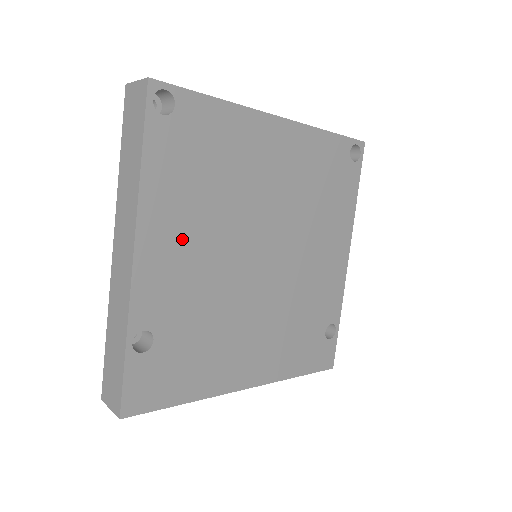
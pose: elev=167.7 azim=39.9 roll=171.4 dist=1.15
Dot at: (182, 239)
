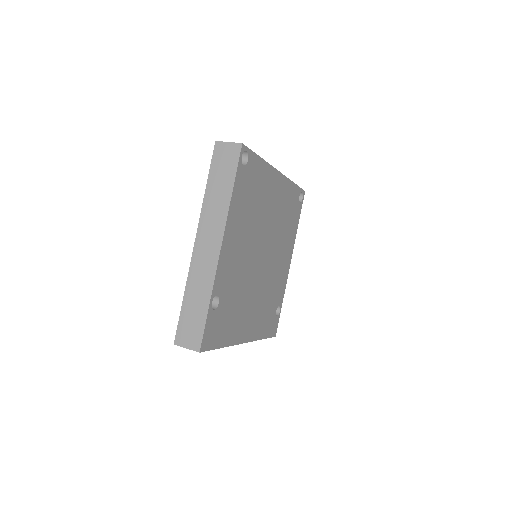
Dot at: (238, 240)
